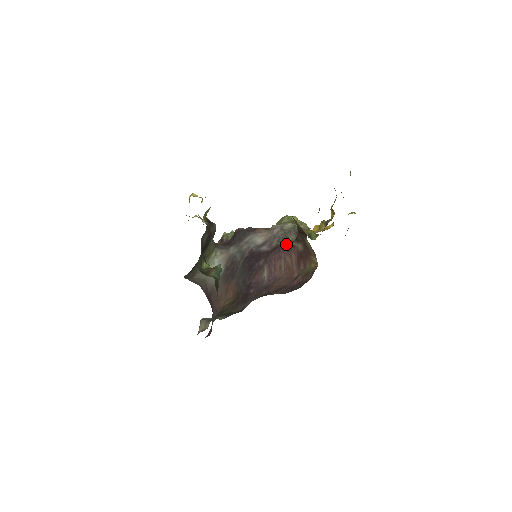
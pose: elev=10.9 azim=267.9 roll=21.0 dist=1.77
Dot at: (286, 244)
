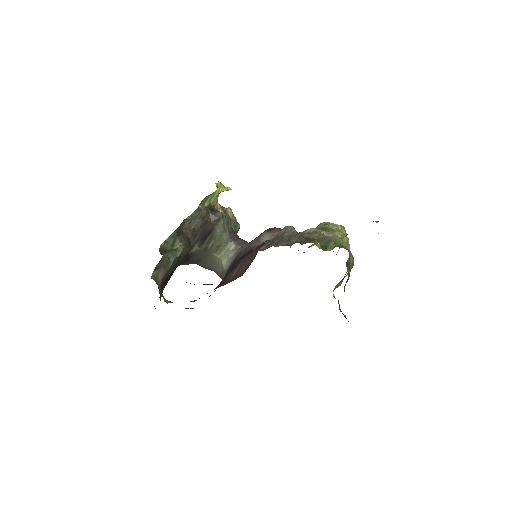
Dot at: (264, 242)
